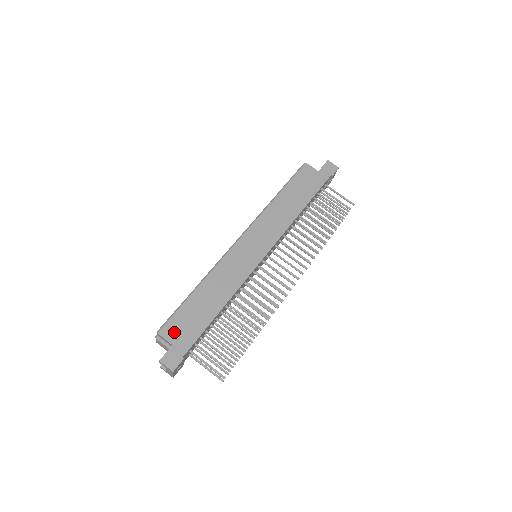
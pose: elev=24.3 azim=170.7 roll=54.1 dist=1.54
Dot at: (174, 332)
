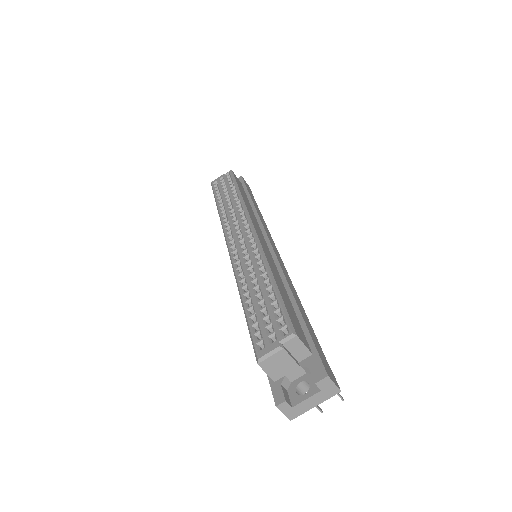
Dot at: (302, 335)
